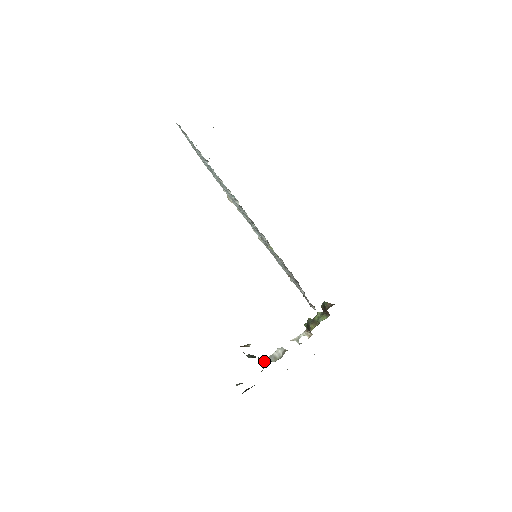
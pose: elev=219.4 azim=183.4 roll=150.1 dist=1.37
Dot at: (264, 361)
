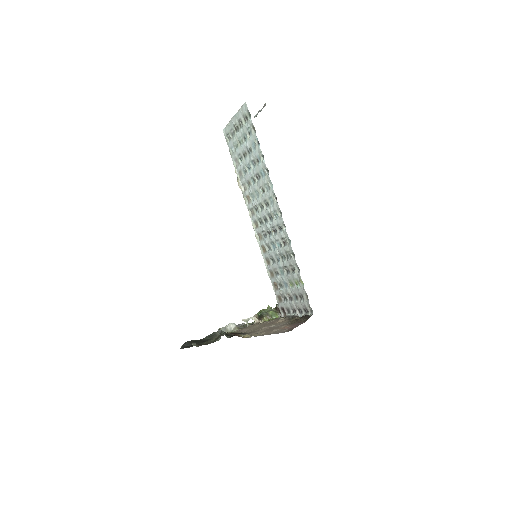
Dot at: occluded
